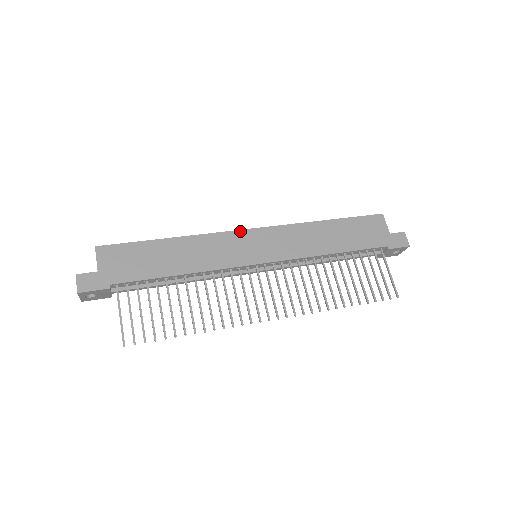
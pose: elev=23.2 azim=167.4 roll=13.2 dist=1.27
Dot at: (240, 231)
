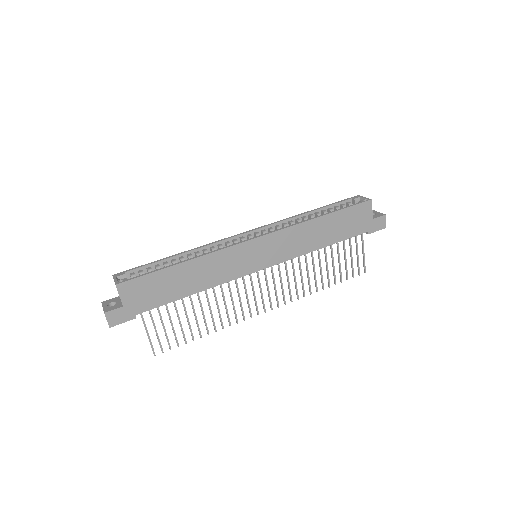
Dot at: (245, 243)
